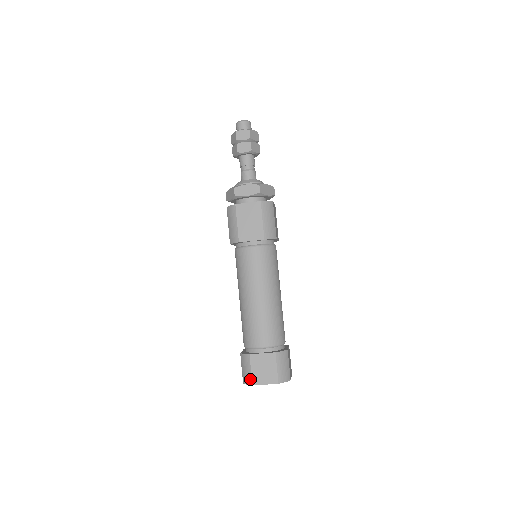
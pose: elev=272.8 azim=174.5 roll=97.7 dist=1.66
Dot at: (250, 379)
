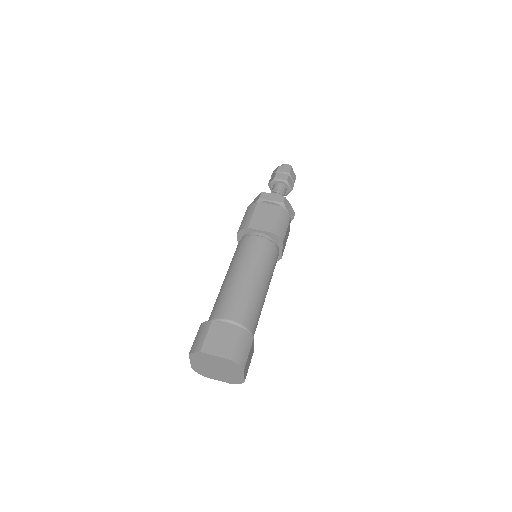
Dot at: (200, 345)
